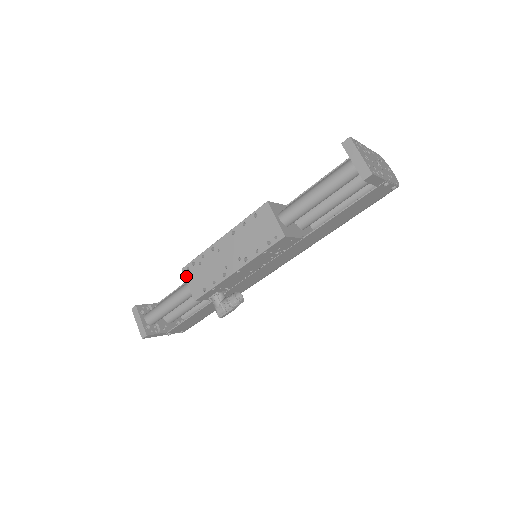
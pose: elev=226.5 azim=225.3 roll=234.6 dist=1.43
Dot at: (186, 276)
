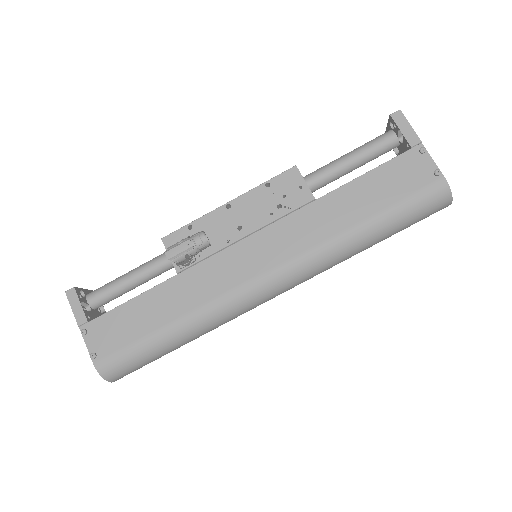
Dot at: occluded
